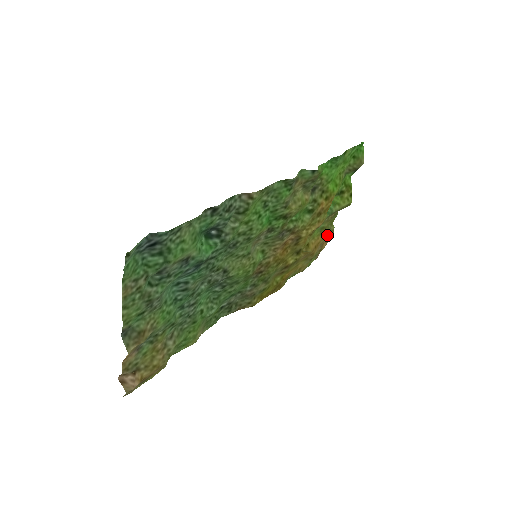
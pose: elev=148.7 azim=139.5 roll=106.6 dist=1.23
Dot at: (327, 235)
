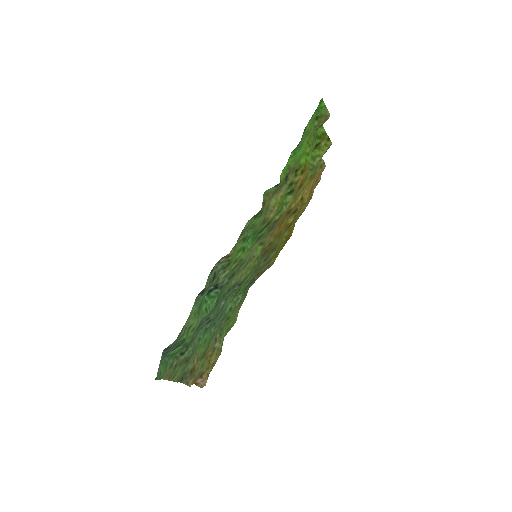
Dot at: (319, 172)
